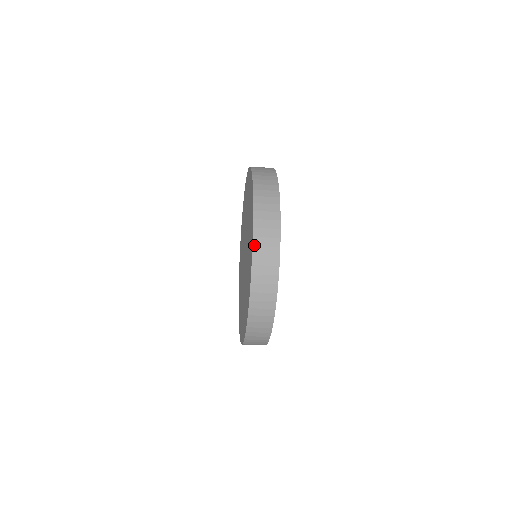
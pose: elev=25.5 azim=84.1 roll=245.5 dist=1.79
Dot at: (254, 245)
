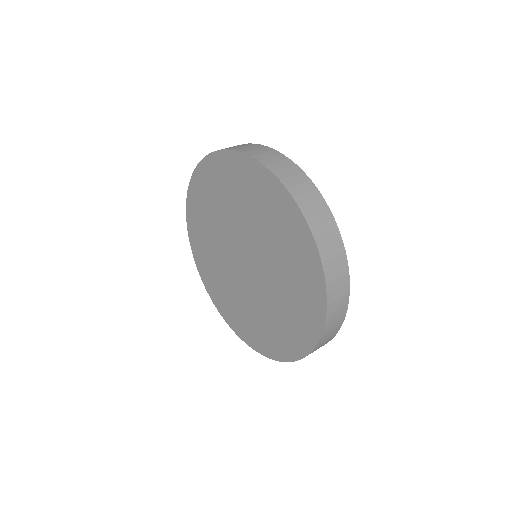
Dot at: (328, 293)
